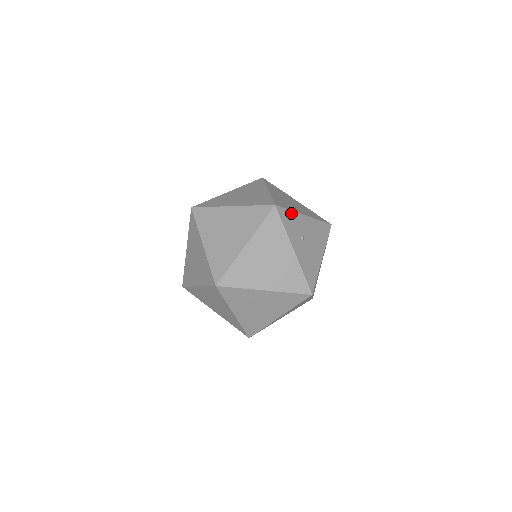
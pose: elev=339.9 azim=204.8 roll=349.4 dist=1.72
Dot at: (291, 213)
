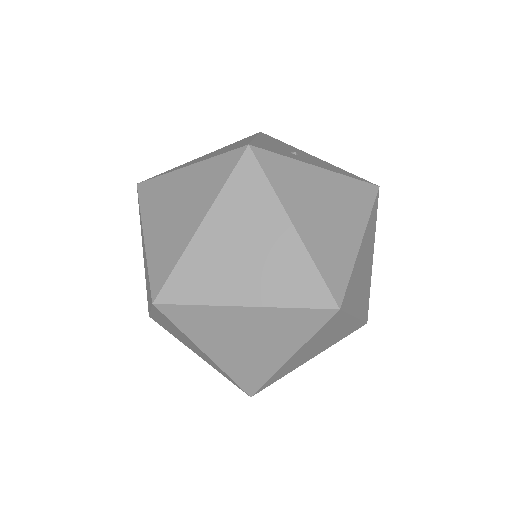
Dot at: (257, 143)
